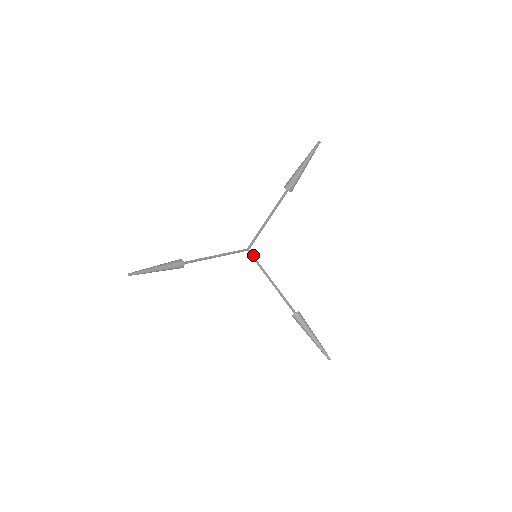
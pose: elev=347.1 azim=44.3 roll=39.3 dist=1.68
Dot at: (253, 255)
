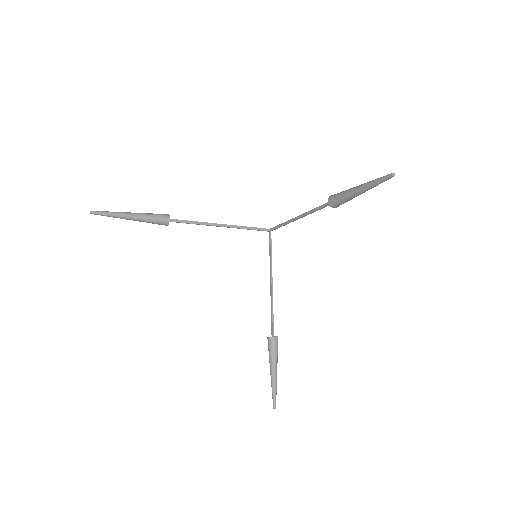
Dot at: (271, 241)
